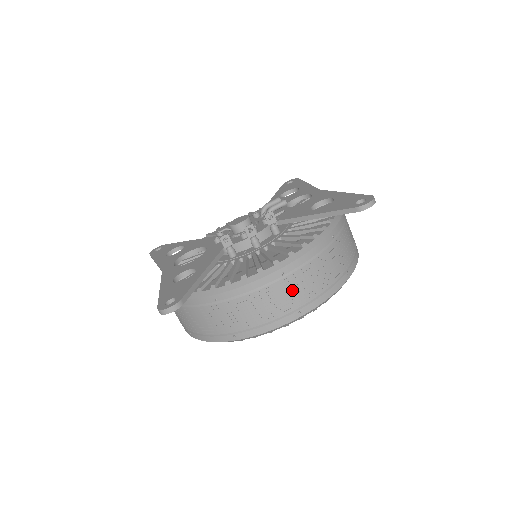
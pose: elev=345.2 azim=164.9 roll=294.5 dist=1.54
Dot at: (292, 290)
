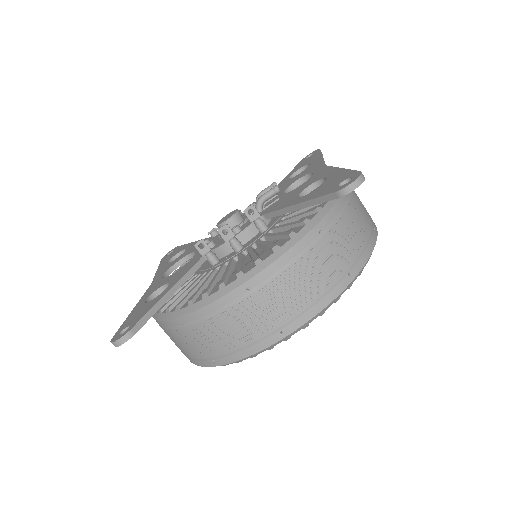
Dot at: (265, 307)
